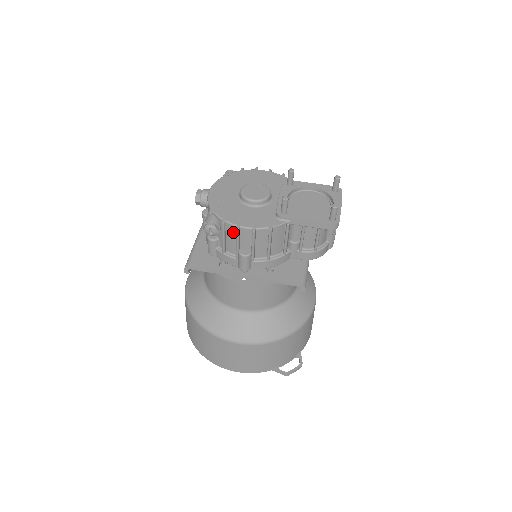
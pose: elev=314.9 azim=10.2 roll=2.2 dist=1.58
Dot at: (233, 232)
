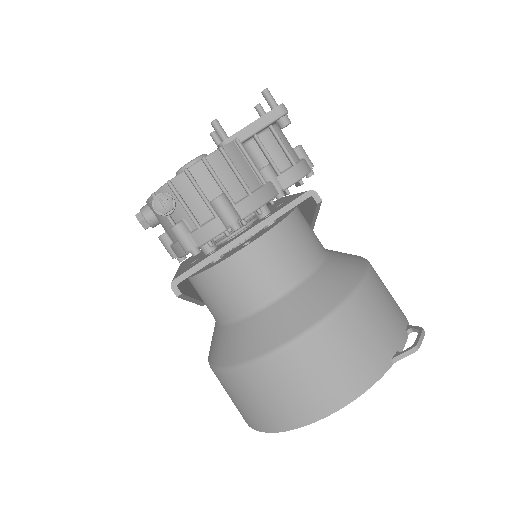
Dot at: (187, 185)
